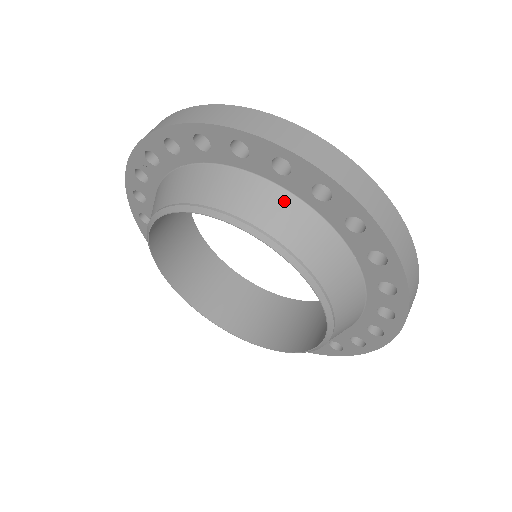
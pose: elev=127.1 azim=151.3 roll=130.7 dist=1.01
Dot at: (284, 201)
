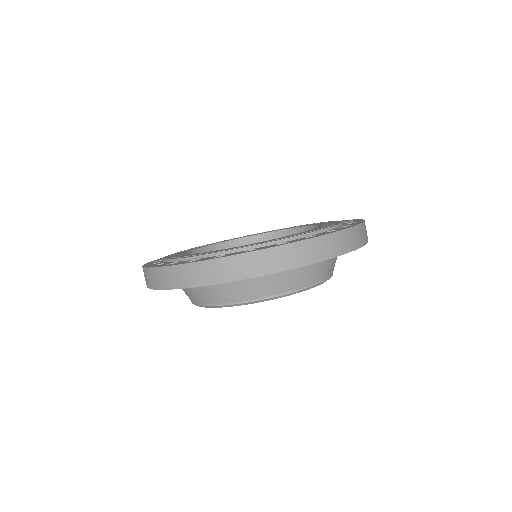
Dot at: (292, 271)
